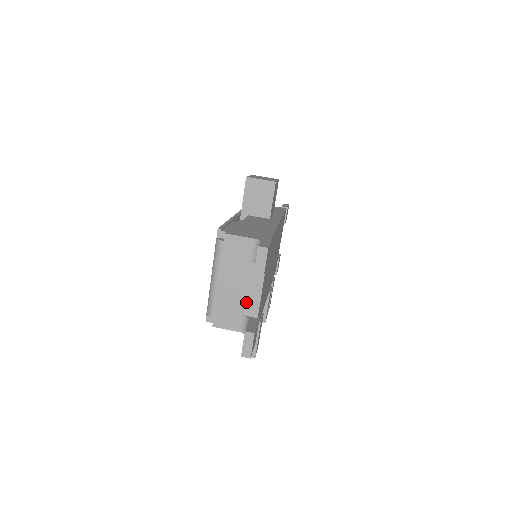
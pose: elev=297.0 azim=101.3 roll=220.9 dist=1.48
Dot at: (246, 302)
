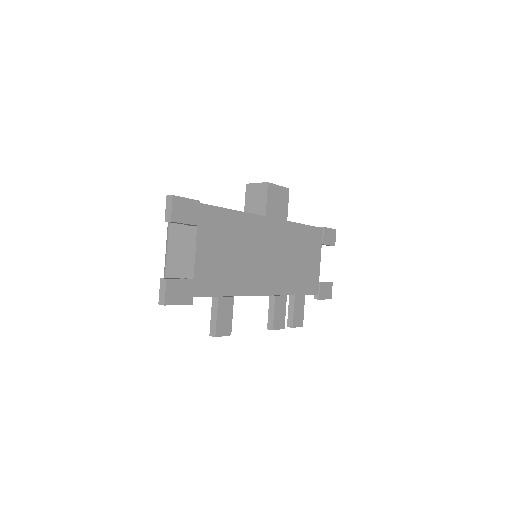
Dot at: (185, 264)
